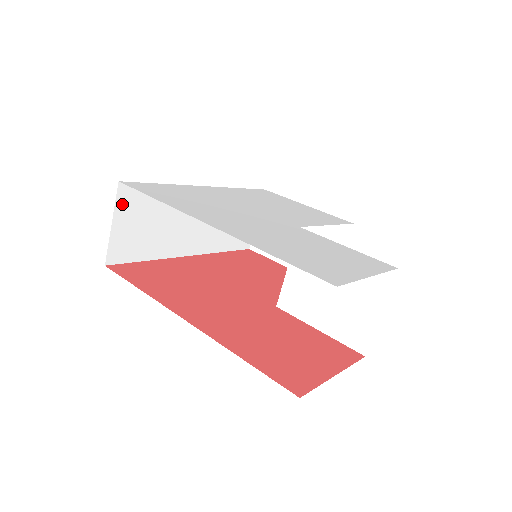
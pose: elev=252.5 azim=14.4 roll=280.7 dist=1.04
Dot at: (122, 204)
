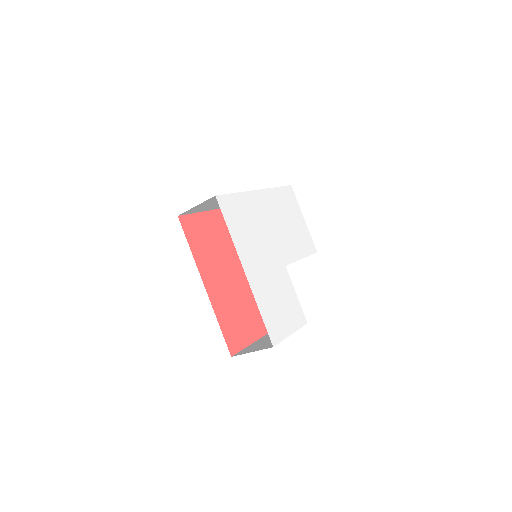
Dot at: (208, 200)
